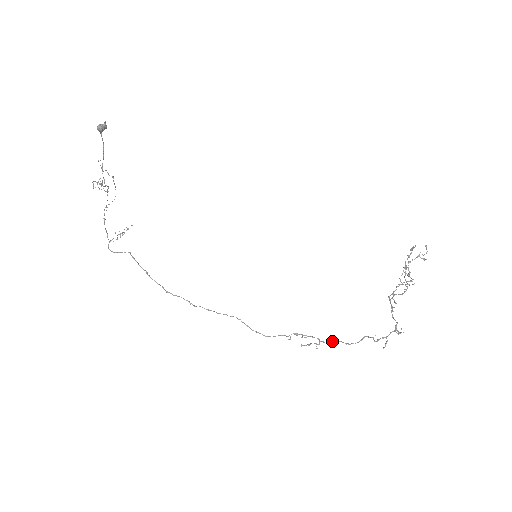
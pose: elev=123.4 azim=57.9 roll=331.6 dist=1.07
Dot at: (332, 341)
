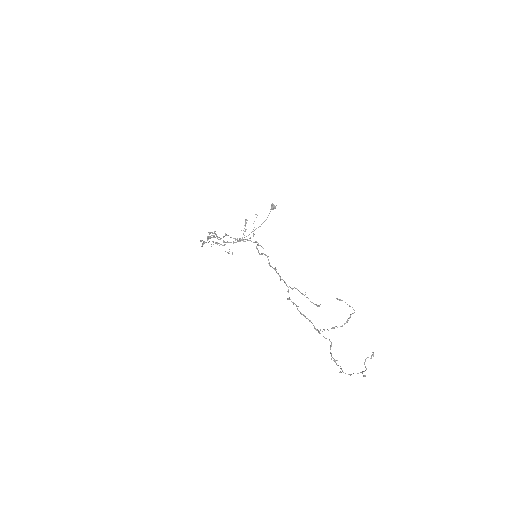
Dot at: occluded
